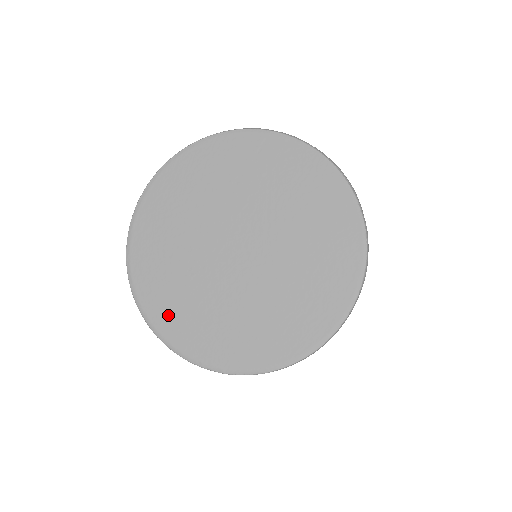
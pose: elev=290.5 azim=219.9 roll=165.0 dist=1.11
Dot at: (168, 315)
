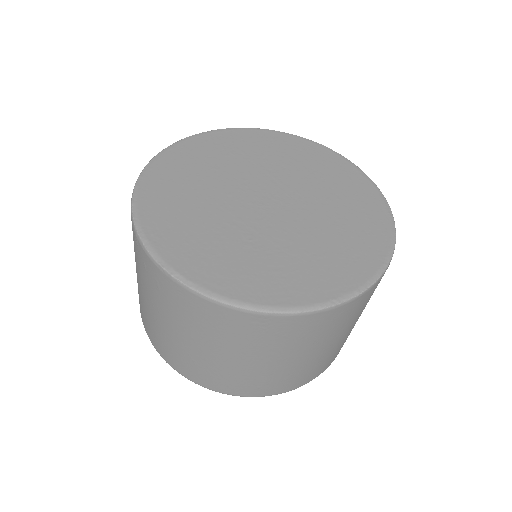
Dot at: (262, 285)
